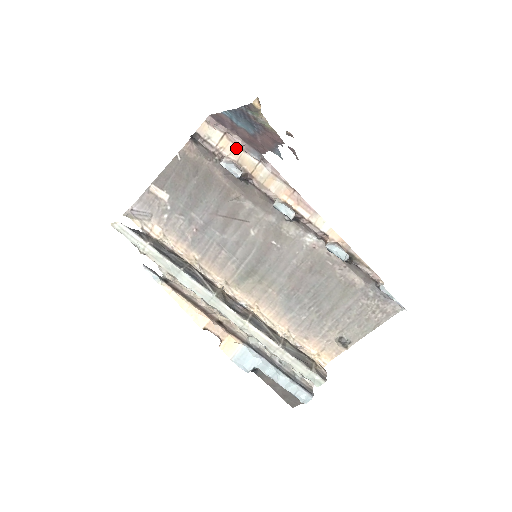
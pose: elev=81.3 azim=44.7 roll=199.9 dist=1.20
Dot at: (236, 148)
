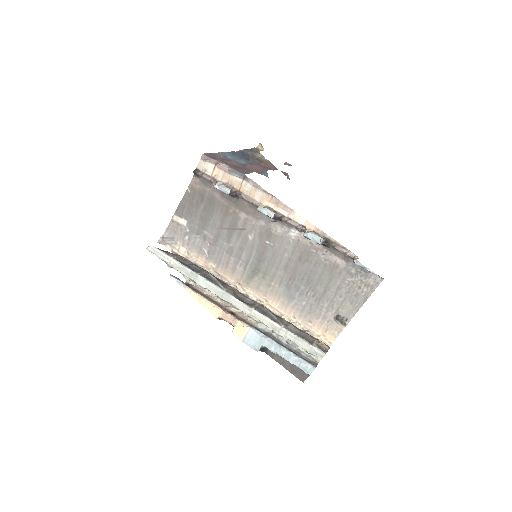
Dot at: (225, 173)
